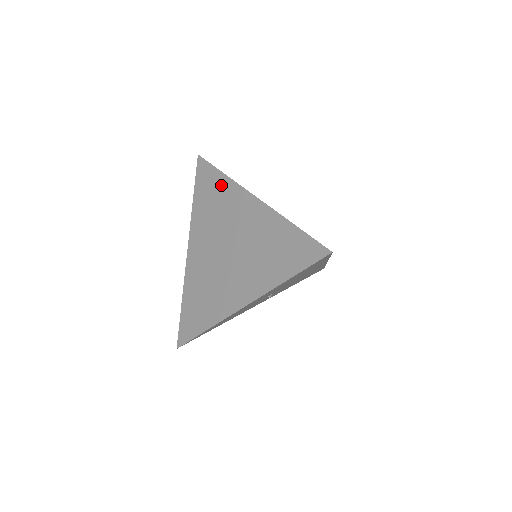
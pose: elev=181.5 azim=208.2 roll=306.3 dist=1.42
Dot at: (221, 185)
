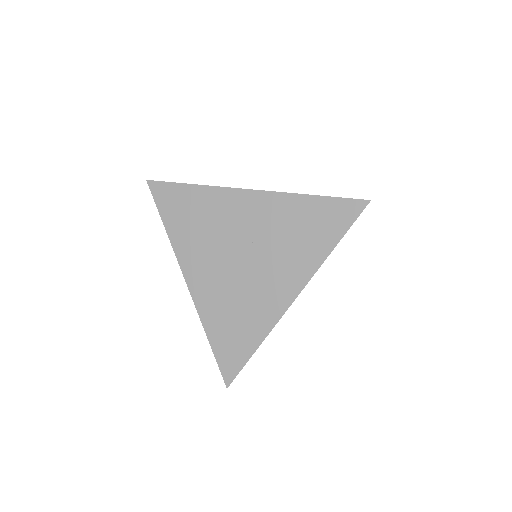
Dot at: (198, 197)
